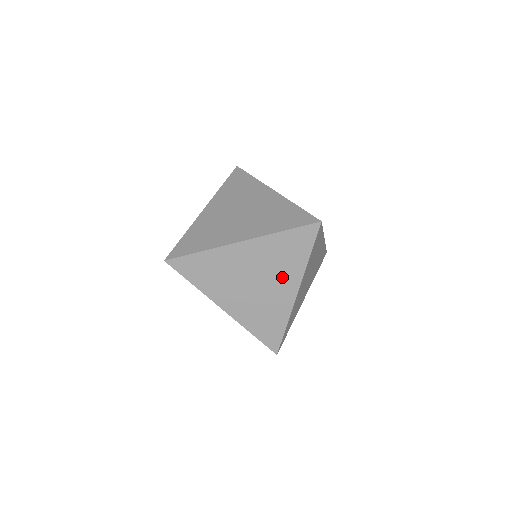
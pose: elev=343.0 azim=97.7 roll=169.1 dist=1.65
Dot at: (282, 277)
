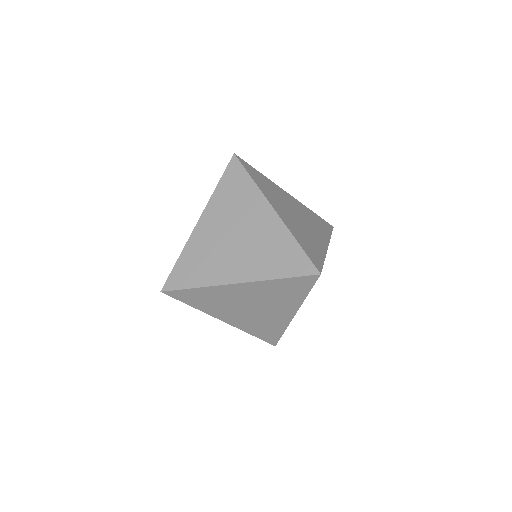
Dot at: (279, 306)
